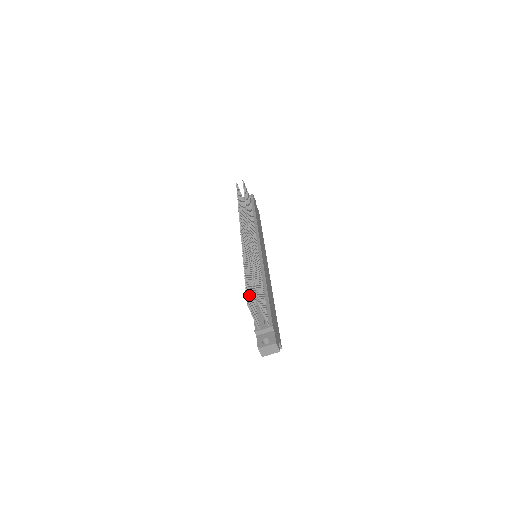
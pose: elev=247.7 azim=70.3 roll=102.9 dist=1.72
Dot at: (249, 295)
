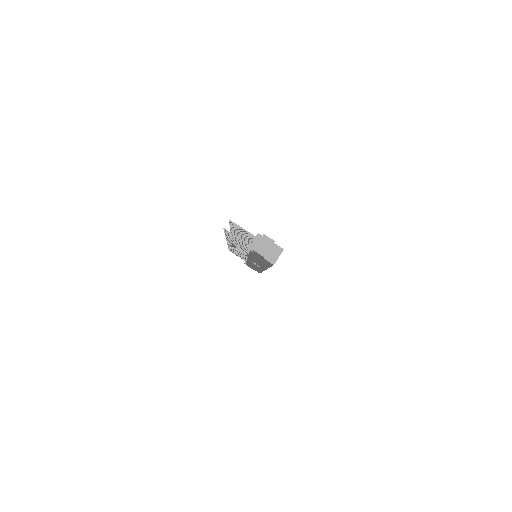
Dot at: (233, 237)
